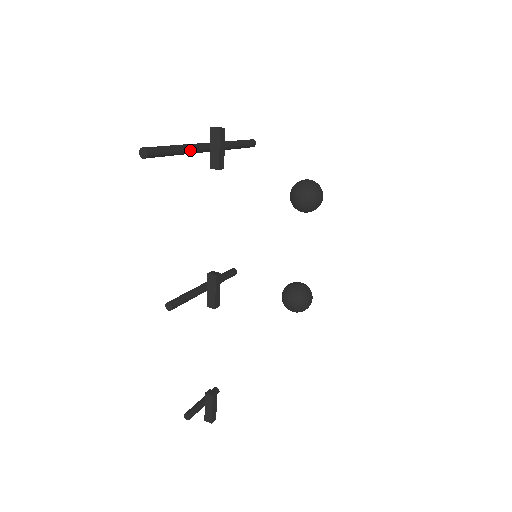
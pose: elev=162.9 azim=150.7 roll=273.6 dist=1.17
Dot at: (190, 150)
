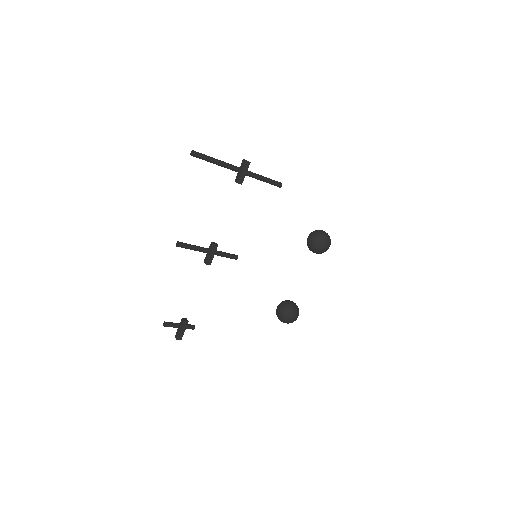
Dot at: (224, 165)
